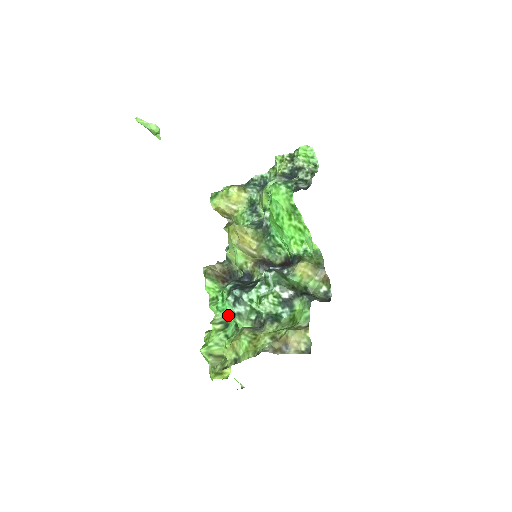
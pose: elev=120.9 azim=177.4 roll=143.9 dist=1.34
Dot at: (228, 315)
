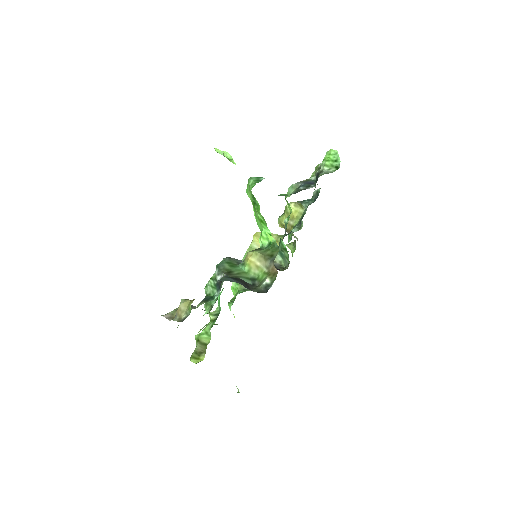
Dot at: (220, 308)
